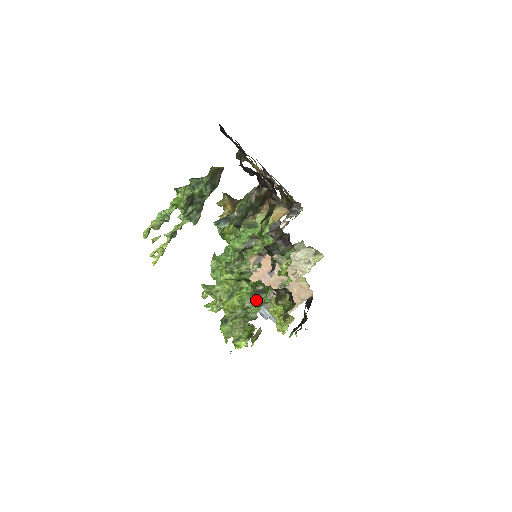
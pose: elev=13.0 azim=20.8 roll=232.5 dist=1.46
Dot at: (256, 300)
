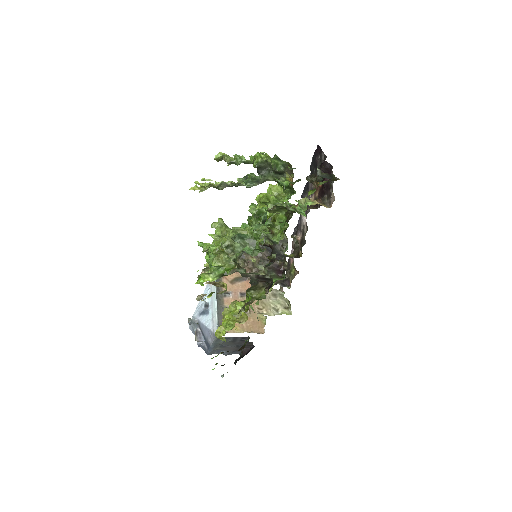
Dot at: occluded
